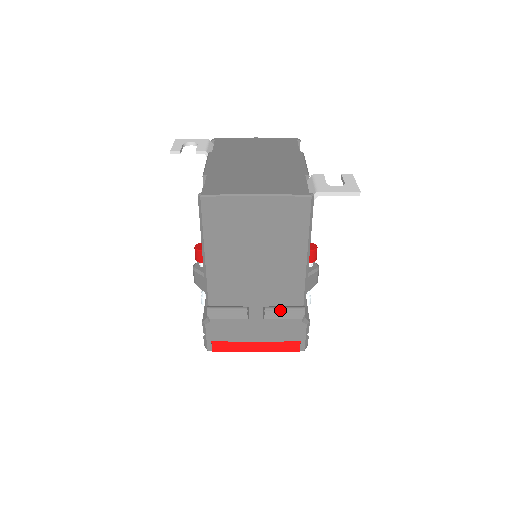
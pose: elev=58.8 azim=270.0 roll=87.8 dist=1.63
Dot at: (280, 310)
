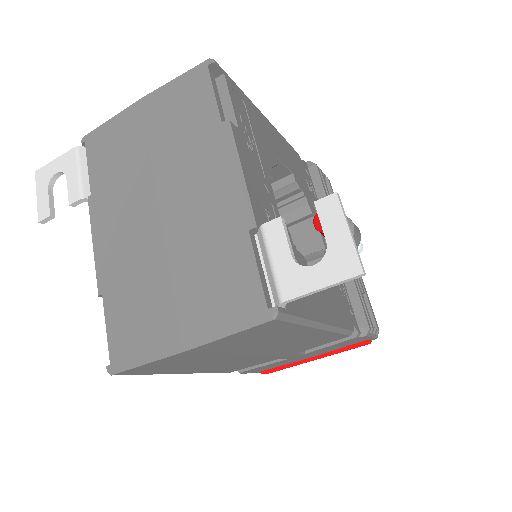
Dot at: occluded
